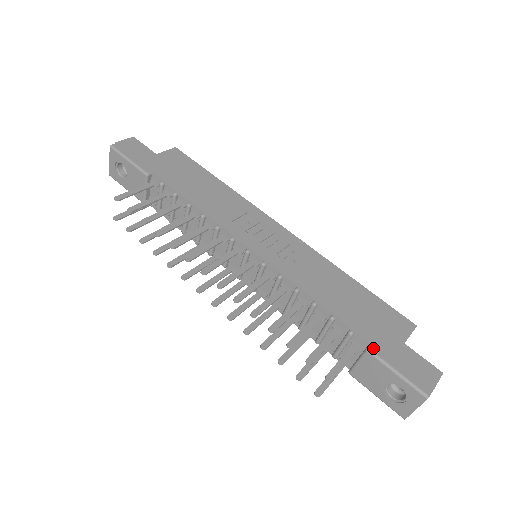
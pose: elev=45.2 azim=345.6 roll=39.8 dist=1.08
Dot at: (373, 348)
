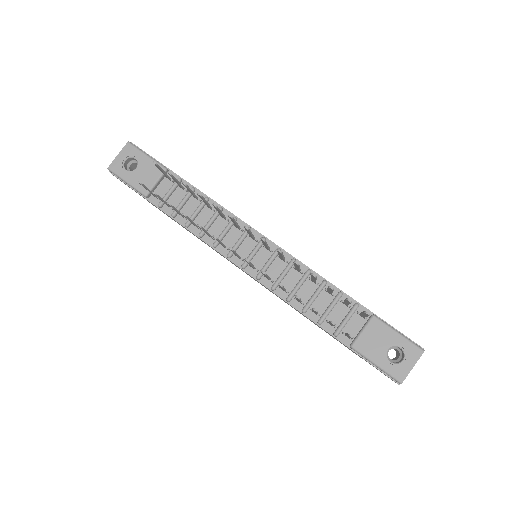
Dot at: (376, 316)
